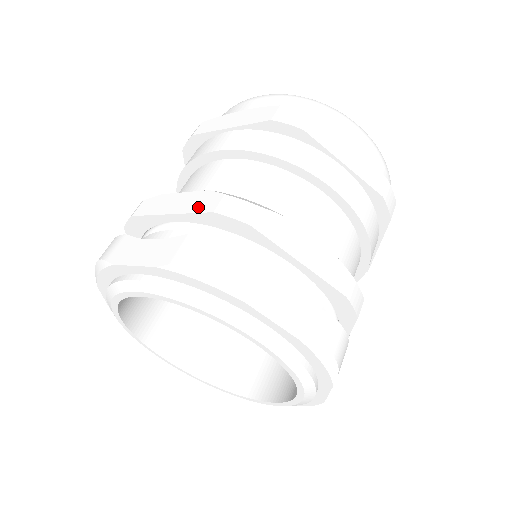
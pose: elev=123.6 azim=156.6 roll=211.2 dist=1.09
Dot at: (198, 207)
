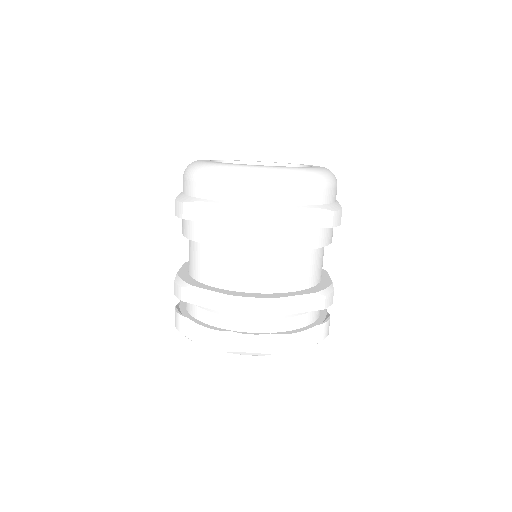
Dot at: (313, 307)
